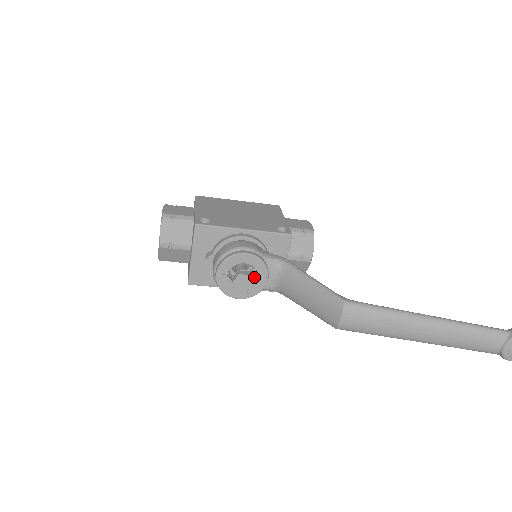
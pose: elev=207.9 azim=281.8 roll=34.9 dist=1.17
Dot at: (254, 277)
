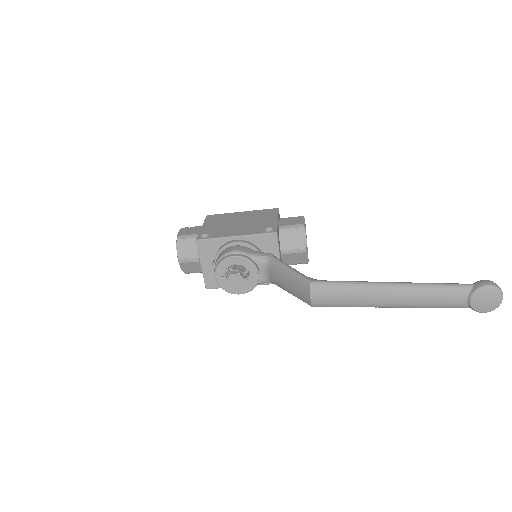
Dot at: (248, 274)
